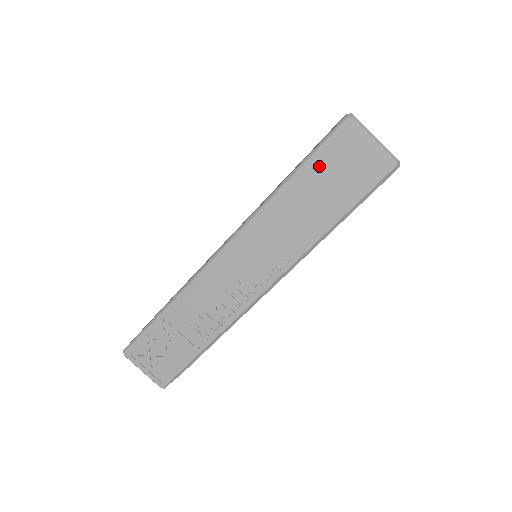
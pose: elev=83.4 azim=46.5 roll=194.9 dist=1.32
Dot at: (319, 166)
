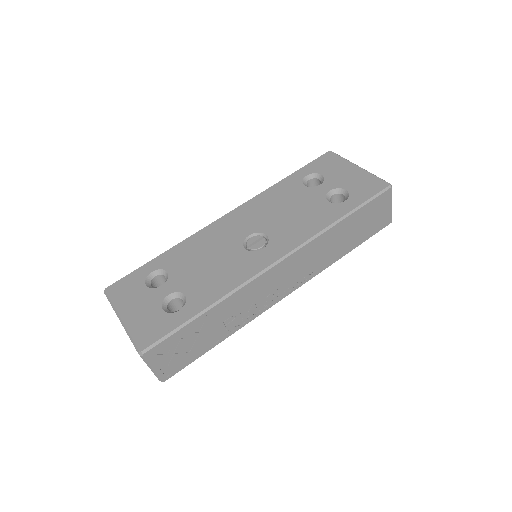
Dot at: (363, 214)
